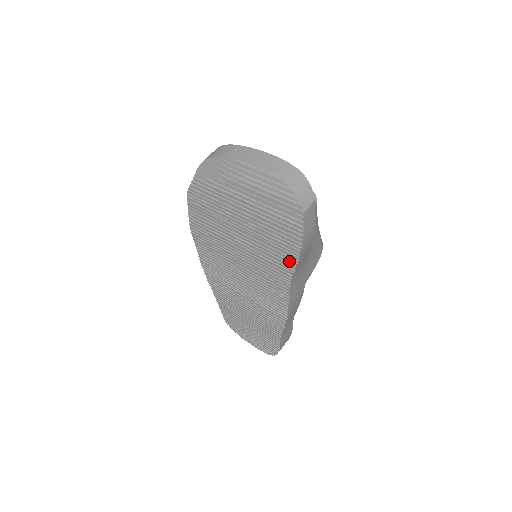
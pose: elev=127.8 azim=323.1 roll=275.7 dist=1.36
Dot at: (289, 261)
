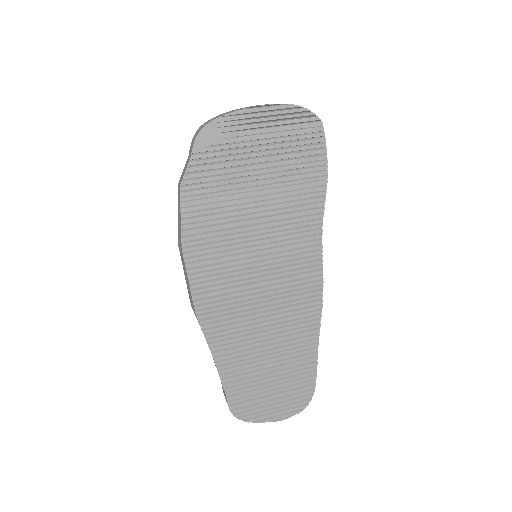
Dot at: (318, 193)
